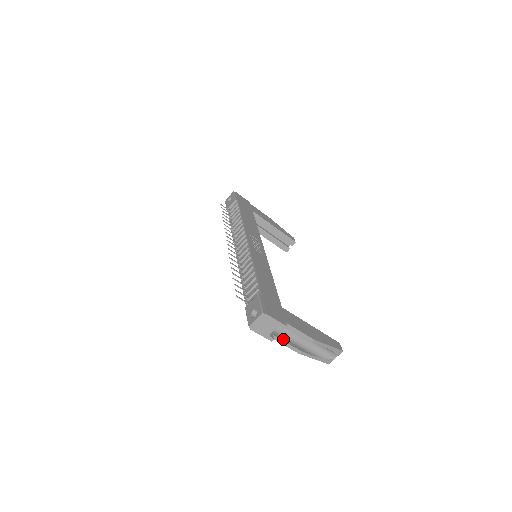
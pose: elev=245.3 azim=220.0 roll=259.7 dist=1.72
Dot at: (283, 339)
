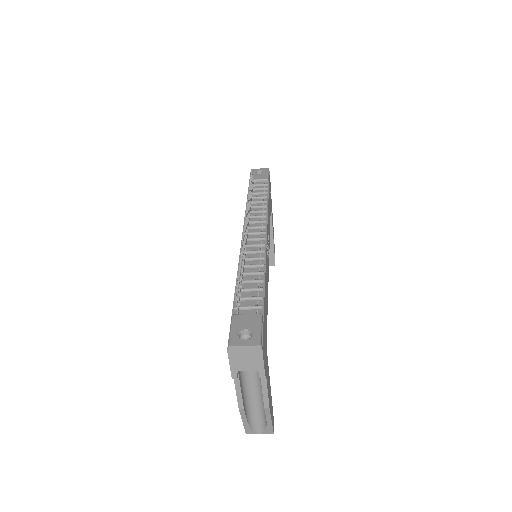
Dot at: (241, 382)
